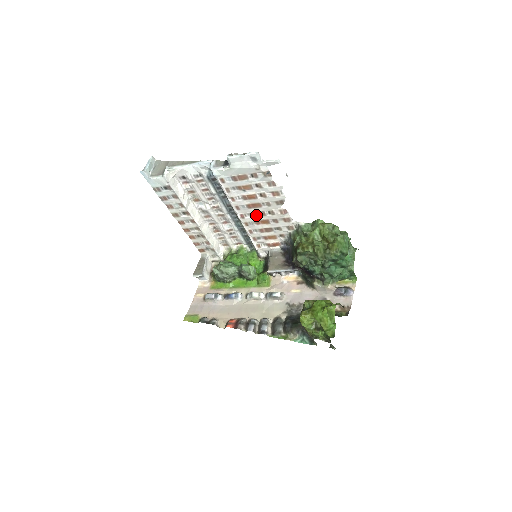
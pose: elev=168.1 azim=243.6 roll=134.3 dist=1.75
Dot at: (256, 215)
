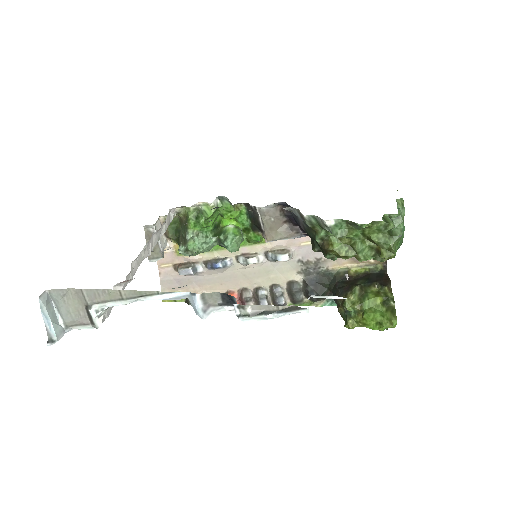
Dot at: occluded
